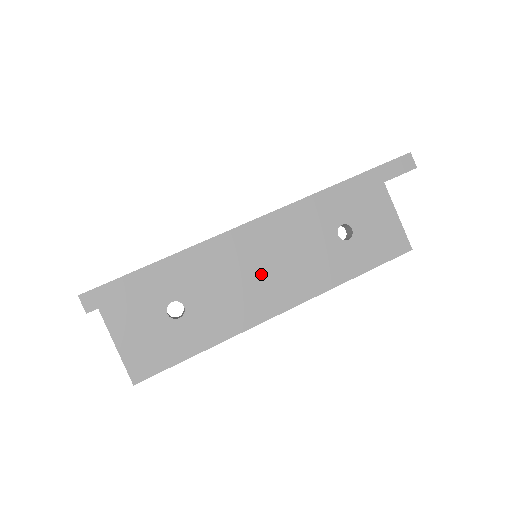
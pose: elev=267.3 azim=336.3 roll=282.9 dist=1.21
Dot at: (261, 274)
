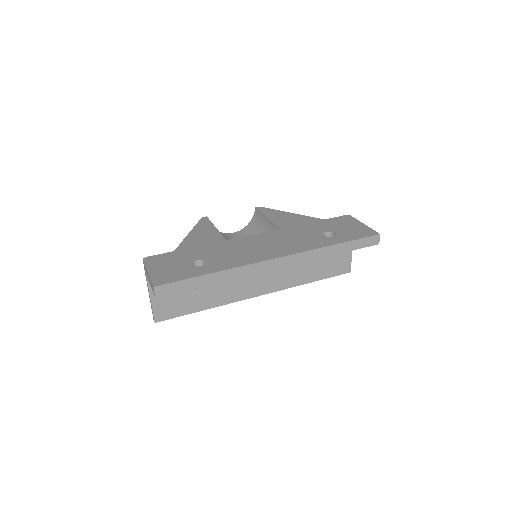
Dot at: occluded
